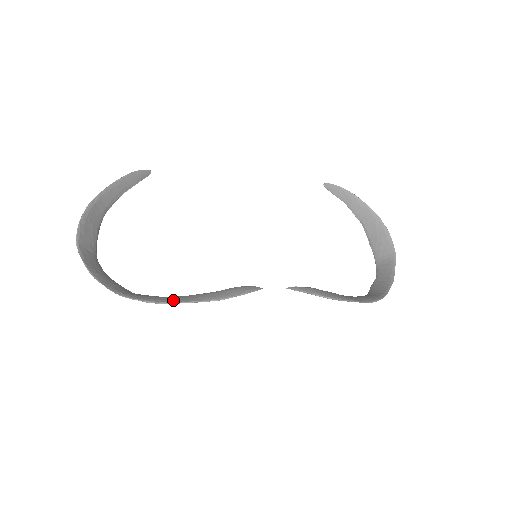
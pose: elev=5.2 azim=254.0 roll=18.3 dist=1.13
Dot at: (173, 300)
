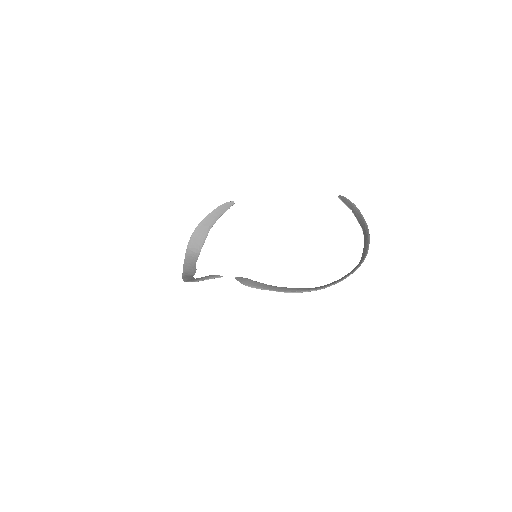
Dot at: (189, 280)
